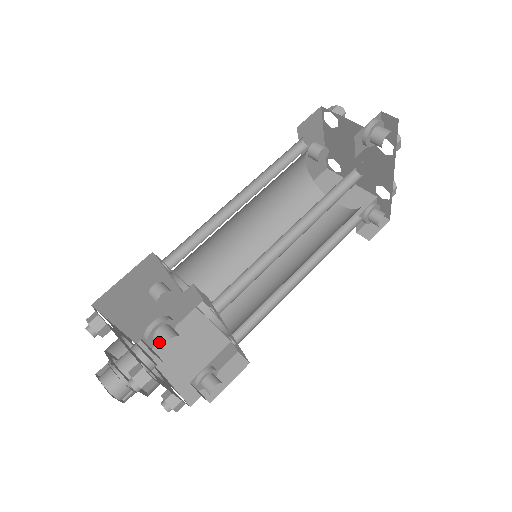
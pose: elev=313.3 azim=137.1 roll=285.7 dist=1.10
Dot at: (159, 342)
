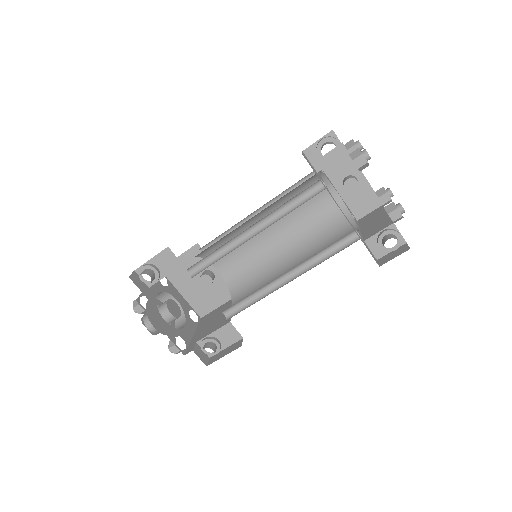
Dot at: occluded
